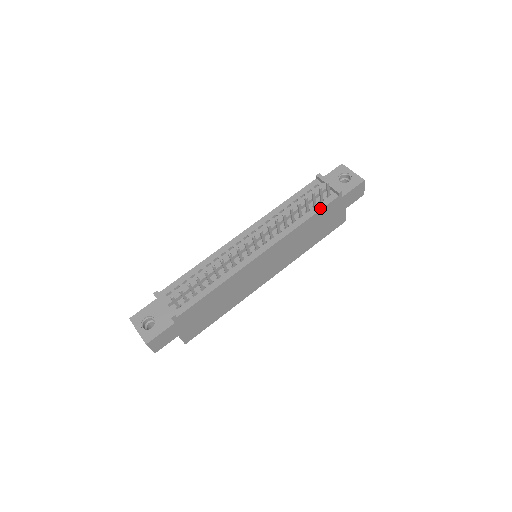
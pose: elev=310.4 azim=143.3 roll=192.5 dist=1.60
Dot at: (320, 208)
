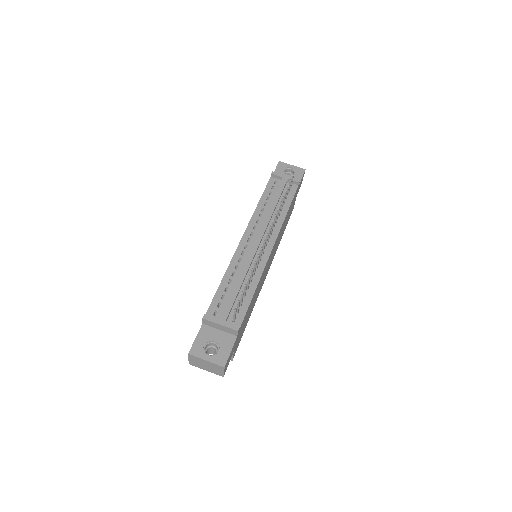
Dot at: (291, 198)
